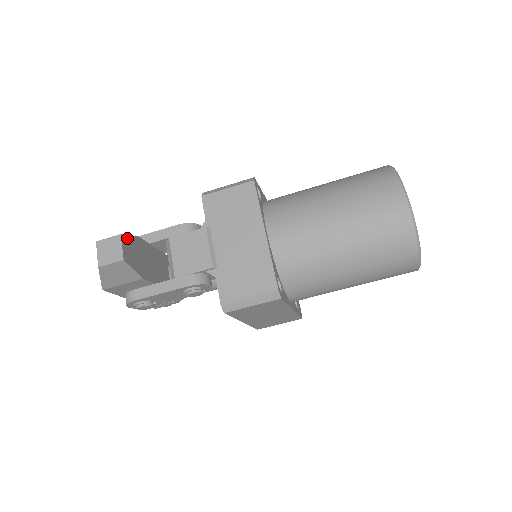
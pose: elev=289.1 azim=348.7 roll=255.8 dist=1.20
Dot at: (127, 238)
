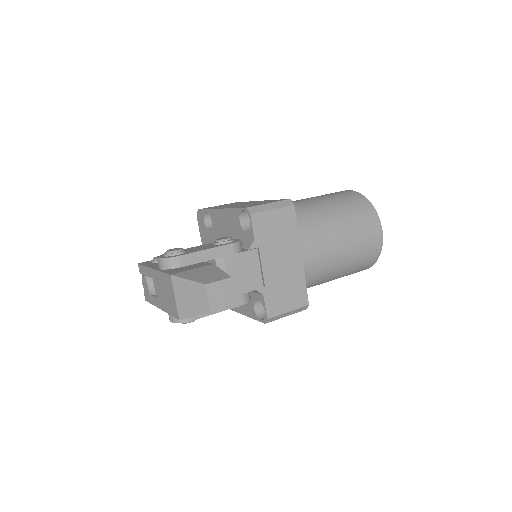
Dot at: (226, 276)
